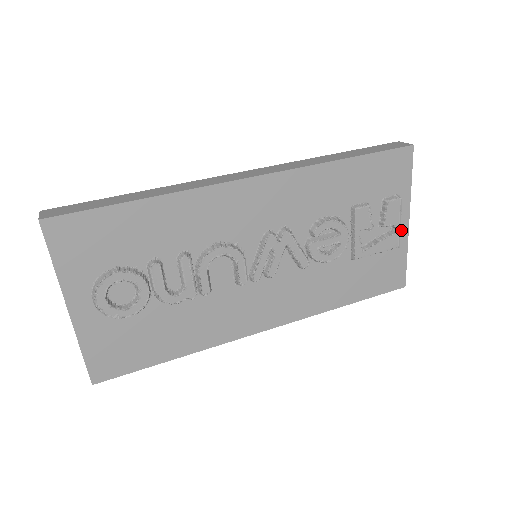
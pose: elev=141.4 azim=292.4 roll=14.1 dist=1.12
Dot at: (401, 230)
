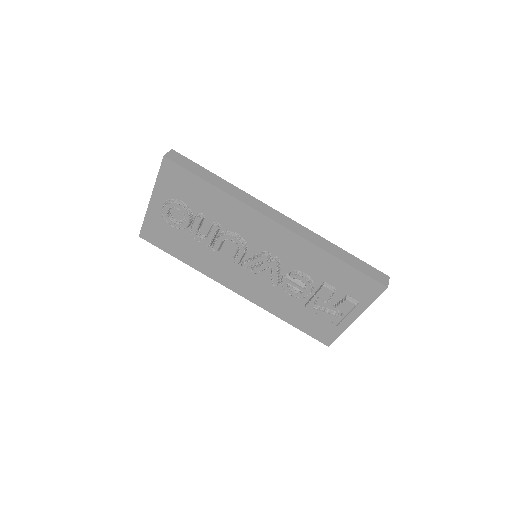
Dot at: (347, 319)
